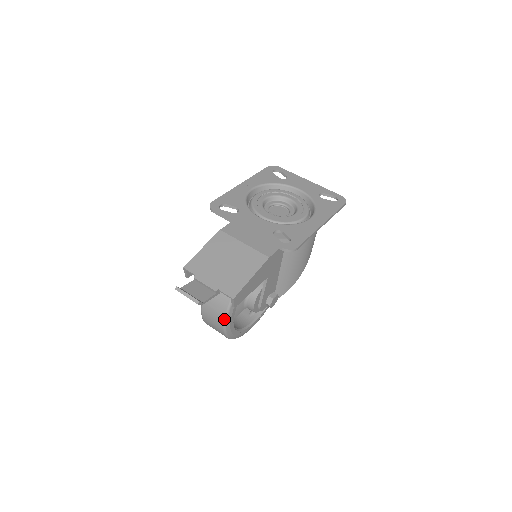
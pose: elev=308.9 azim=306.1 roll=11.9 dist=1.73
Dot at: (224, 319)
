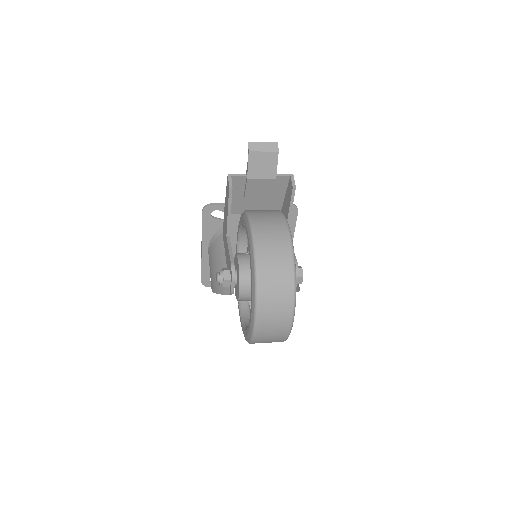
Dot at: (285, 220)
